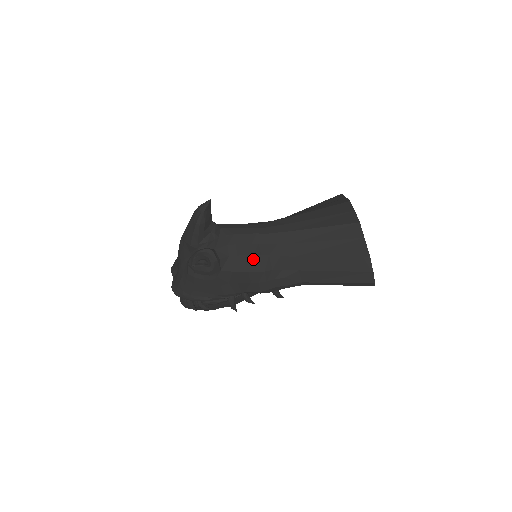
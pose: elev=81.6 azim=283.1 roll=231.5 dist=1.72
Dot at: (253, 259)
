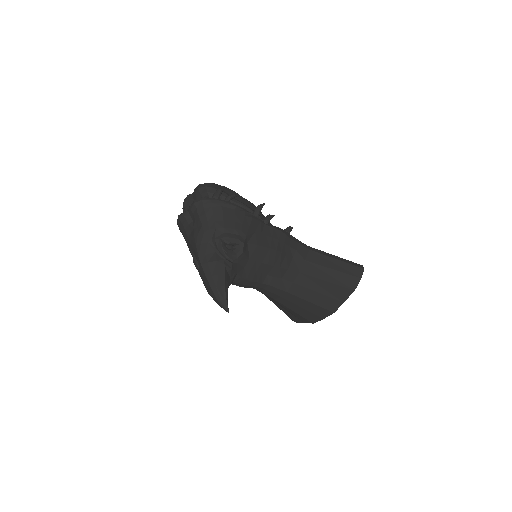
Dot at: occluded
